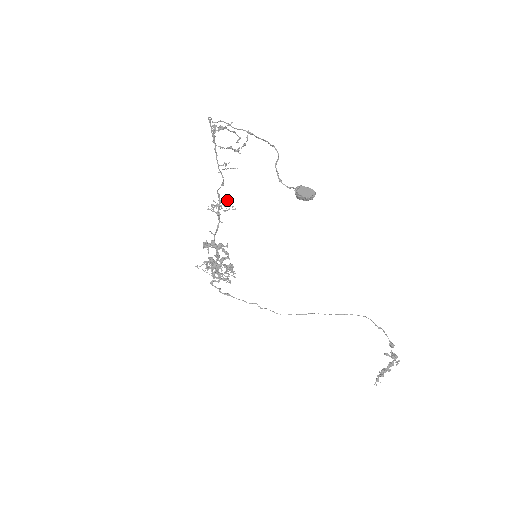
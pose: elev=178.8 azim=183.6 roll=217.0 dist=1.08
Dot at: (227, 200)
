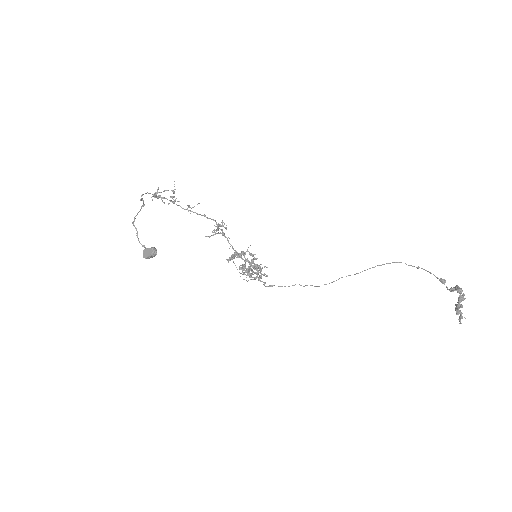
Dot at: (222, 220)
